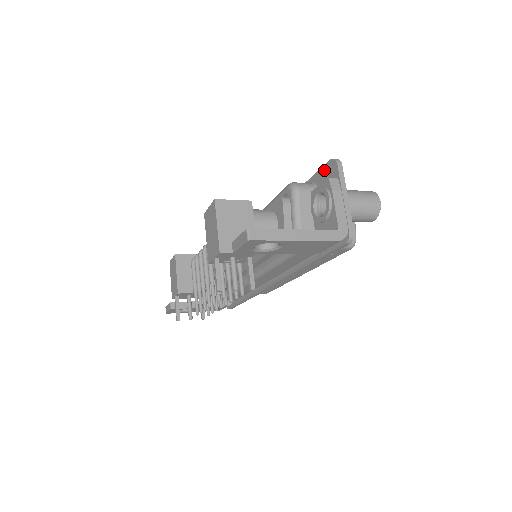
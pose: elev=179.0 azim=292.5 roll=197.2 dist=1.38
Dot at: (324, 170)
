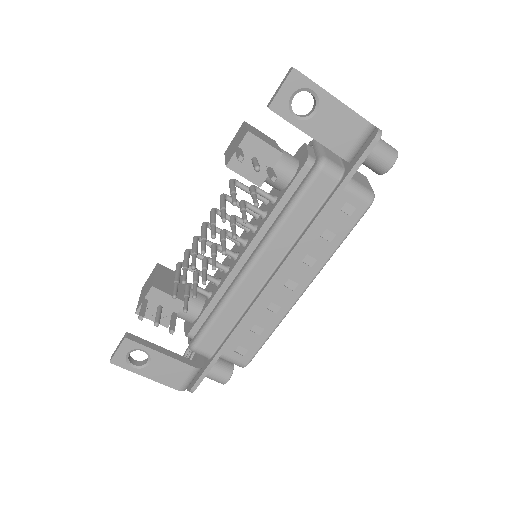
Dot at: occluded
